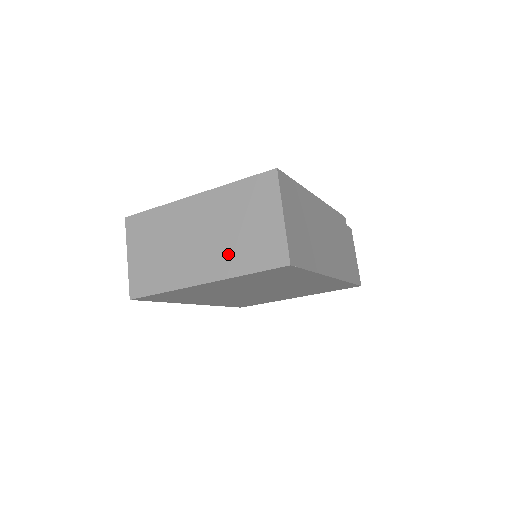
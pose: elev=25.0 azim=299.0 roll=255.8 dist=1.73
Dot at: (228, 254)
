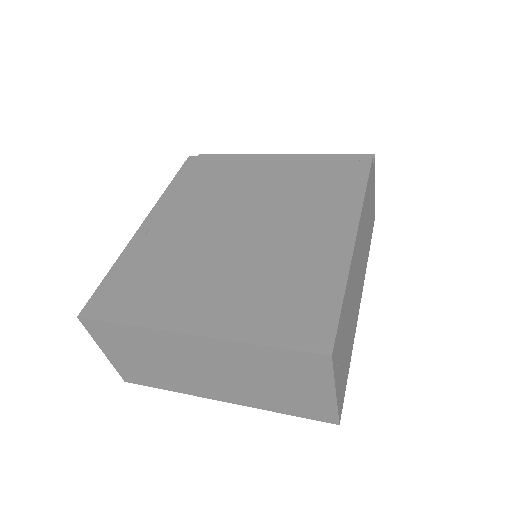
Dot at: (255, 395)
